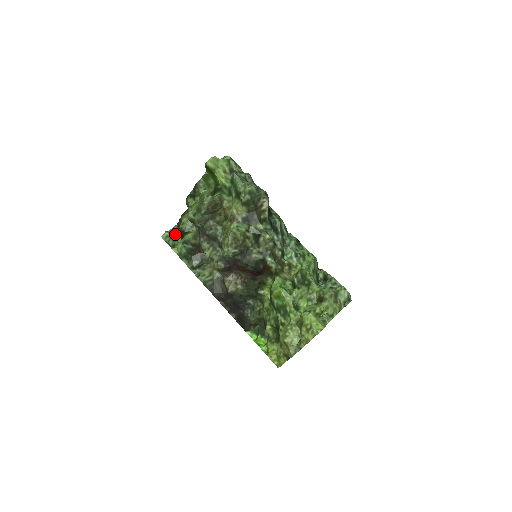
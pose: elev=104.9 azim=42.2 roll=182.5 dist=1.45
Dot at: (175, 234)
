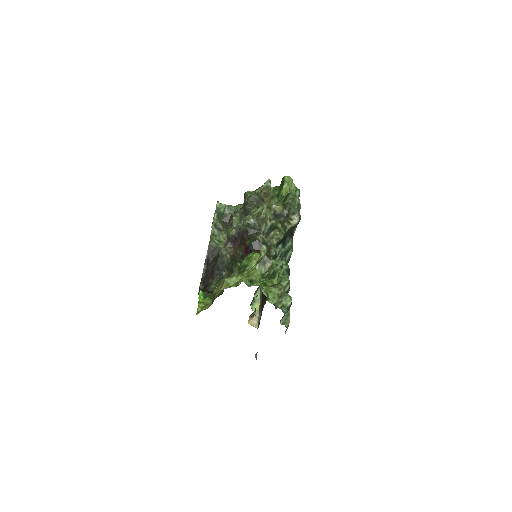
Dot at: occluded
